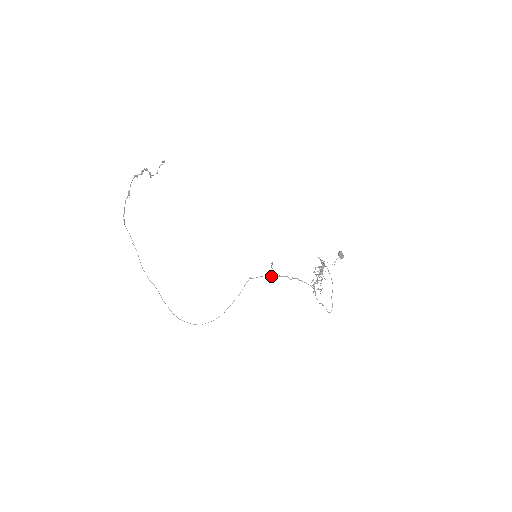
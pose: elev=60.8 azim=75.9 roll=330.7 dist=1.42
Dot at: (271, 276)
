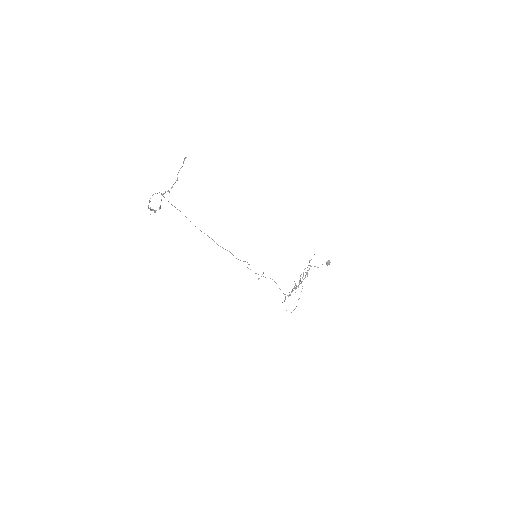
Dot at: occluded
